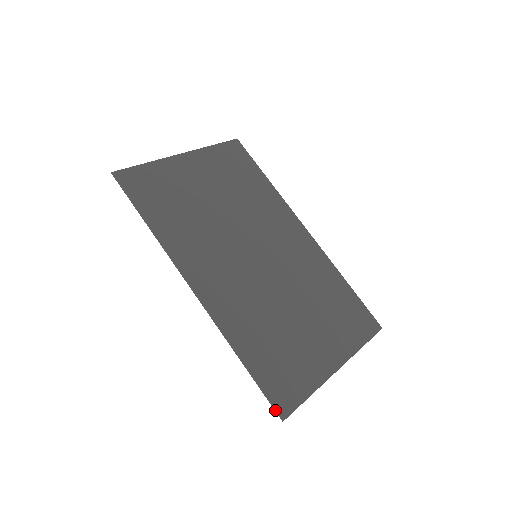
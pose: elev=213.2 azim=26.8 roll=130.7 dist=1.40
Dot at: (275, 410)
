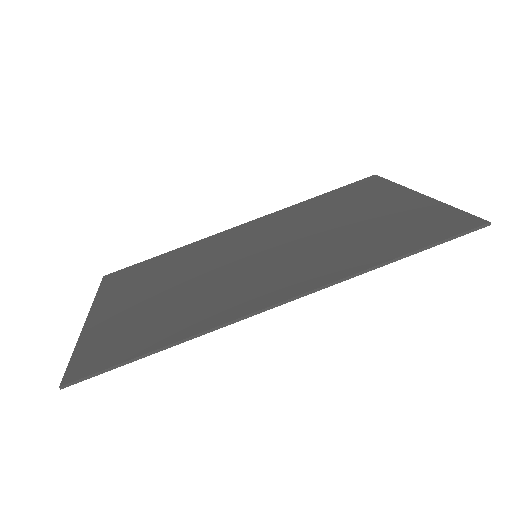
Dot at: (474, 230)
